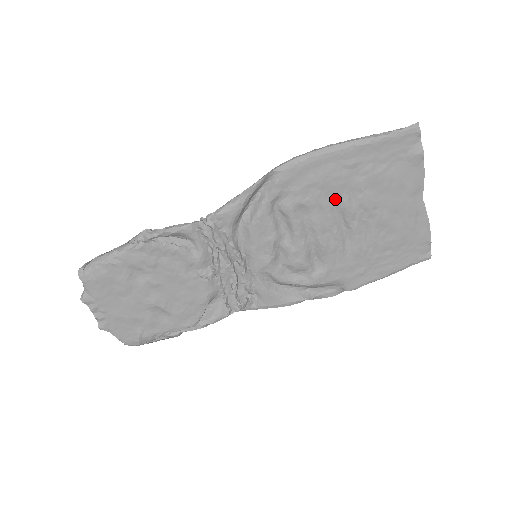
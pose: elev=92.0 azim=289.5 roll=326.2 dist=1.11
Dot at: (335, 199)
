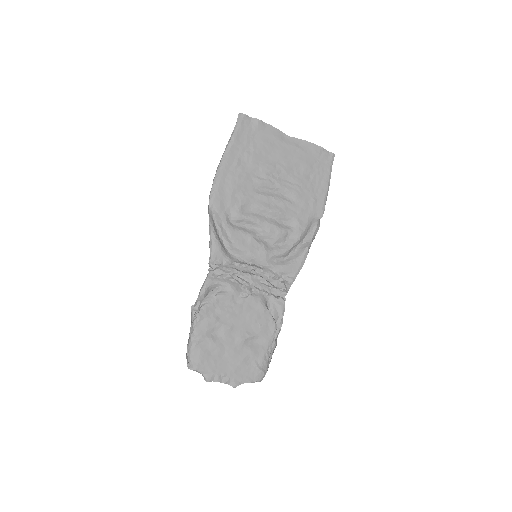
Dot at: (252, 186)
